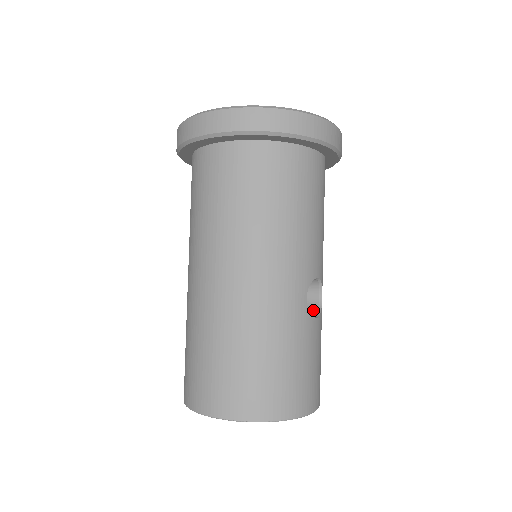
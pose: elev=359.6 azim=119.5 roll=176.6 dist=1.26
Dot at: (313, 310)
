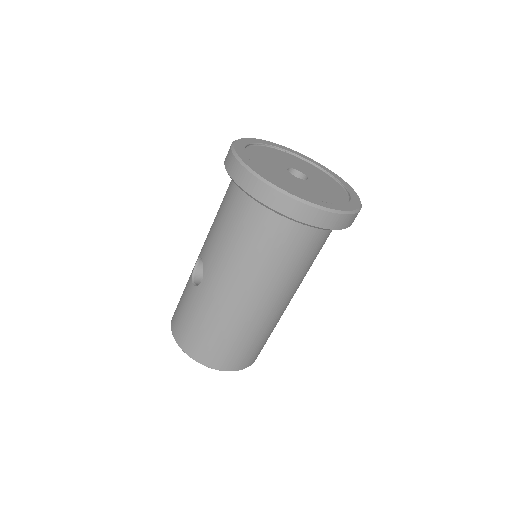
Dot at: occluded
